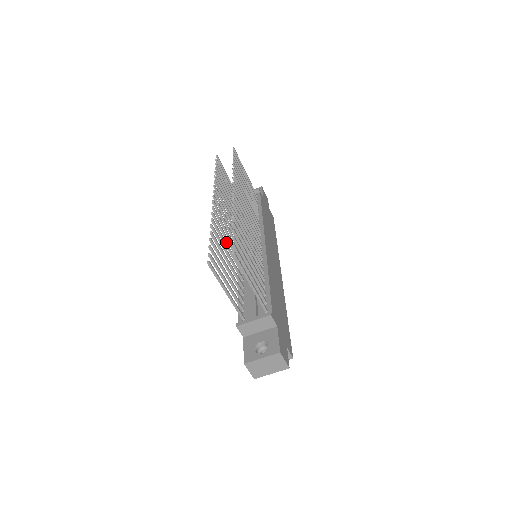
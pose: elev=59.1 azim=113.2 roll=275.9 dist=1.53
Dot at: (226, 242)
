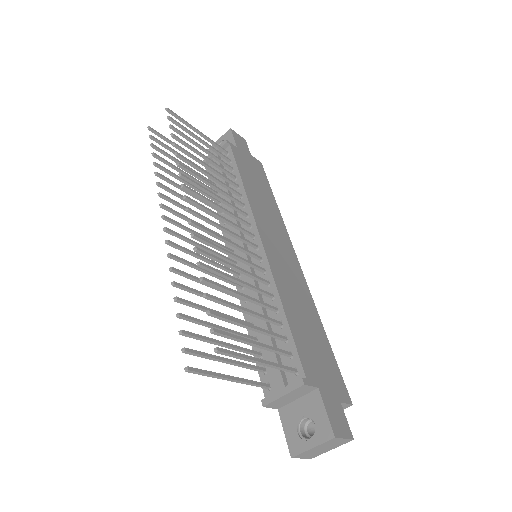
Dot at: occluded
